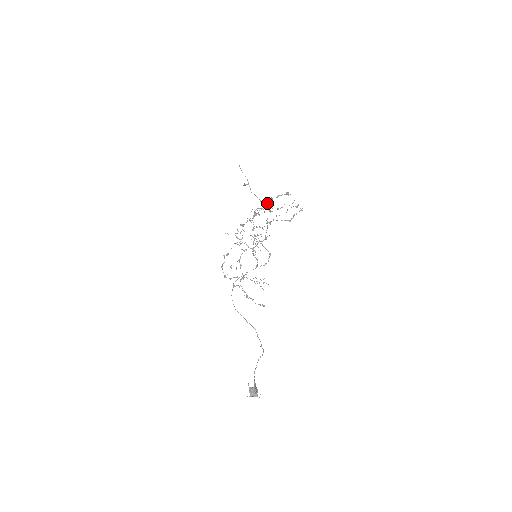
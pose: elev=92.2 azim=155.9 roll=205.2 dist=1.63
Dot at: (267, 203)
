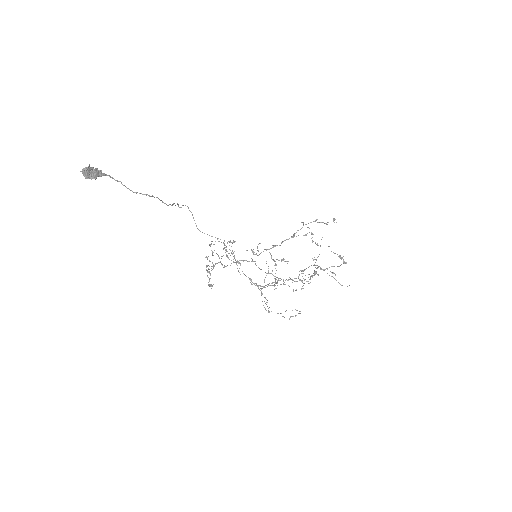
Dot at: occluded
